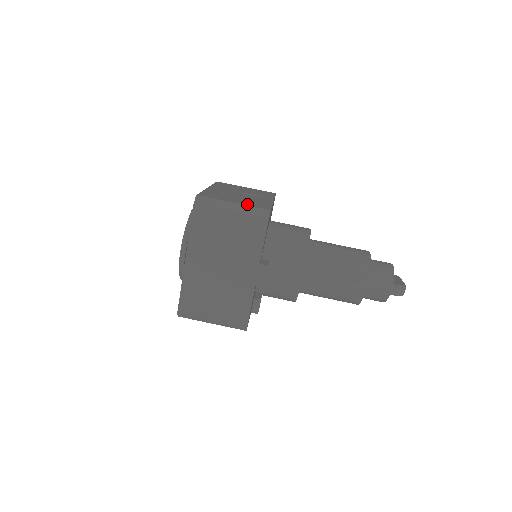
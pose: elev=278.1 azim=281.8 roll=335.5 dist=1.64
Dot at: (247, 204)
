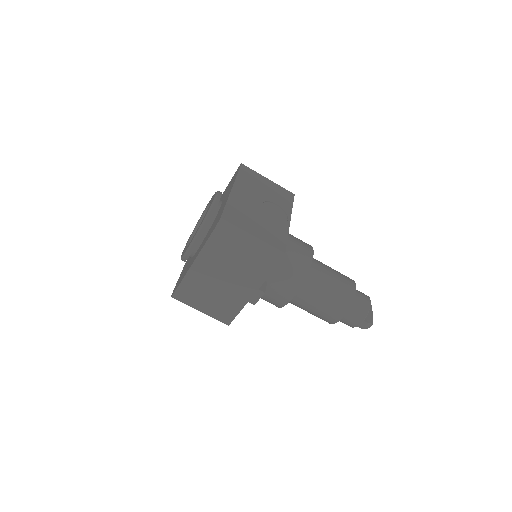
Dot at: (265, 239)
